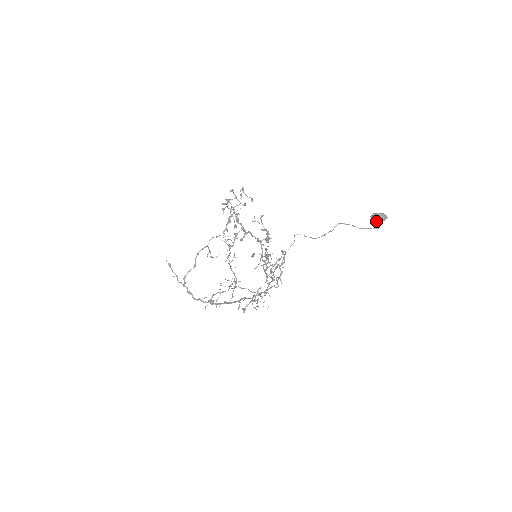
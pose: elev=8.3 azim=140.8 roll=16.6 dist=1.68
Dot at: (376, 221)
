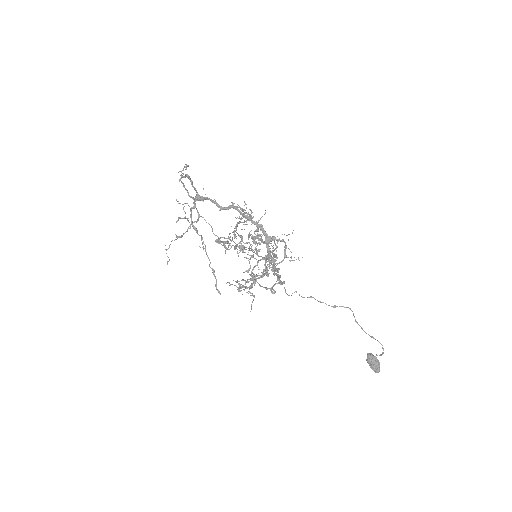
Dot at: (373, 358)
